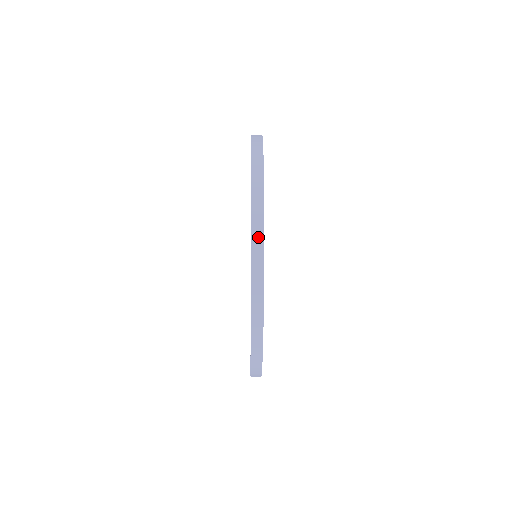
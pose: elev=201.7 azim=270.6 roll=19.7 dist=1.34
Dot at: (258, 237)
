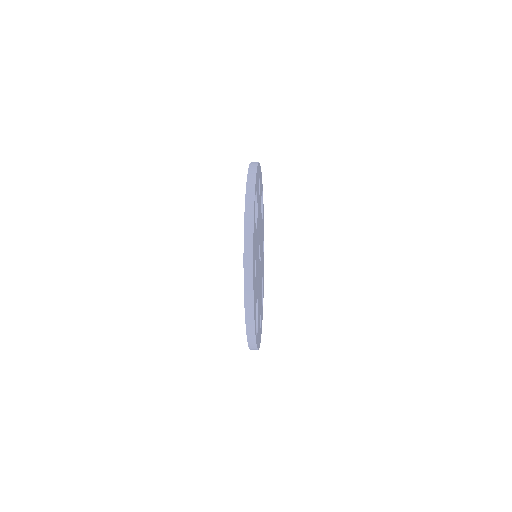
Dot at: (249, 253)
